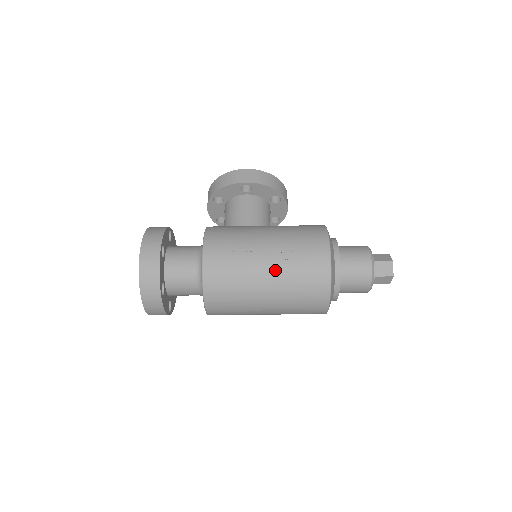
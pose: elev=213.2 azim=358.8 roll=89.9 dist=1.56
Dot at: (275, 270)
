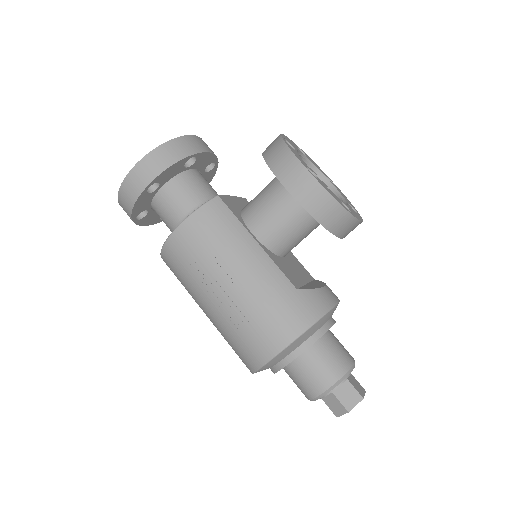
Dot at: (216, 314)
